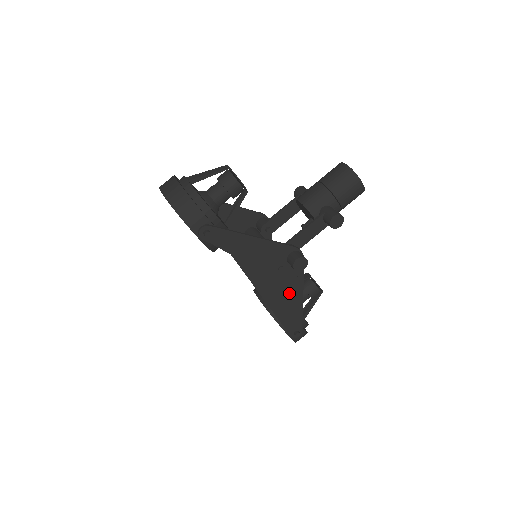
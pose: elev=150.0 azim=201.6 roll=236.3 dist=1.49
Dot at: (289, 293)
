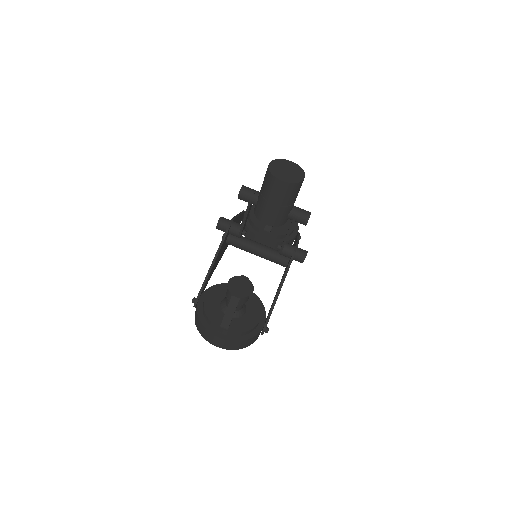
Dot at: occluded
